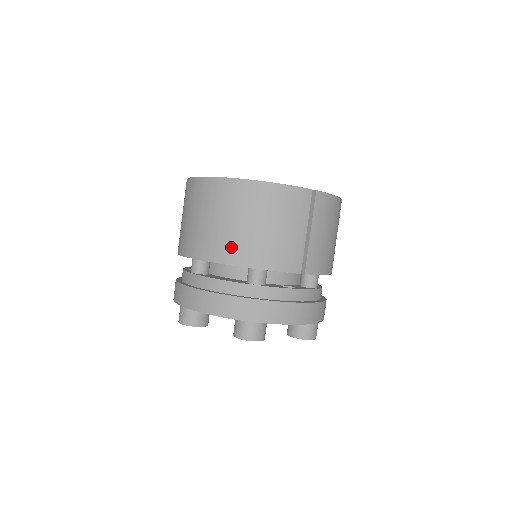
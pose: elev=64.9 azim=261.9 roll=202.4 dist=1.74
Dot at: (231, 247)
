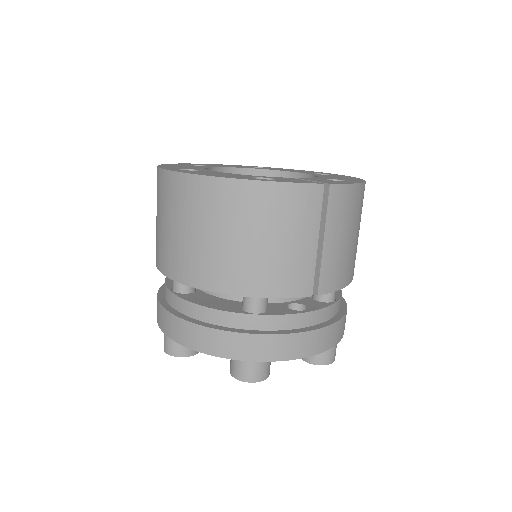
Dot at: (217, 270)
